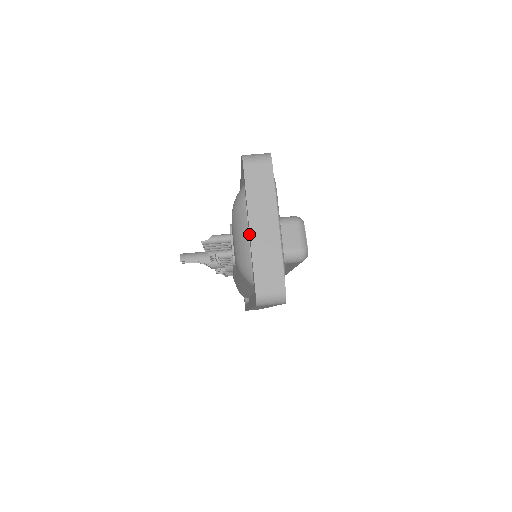
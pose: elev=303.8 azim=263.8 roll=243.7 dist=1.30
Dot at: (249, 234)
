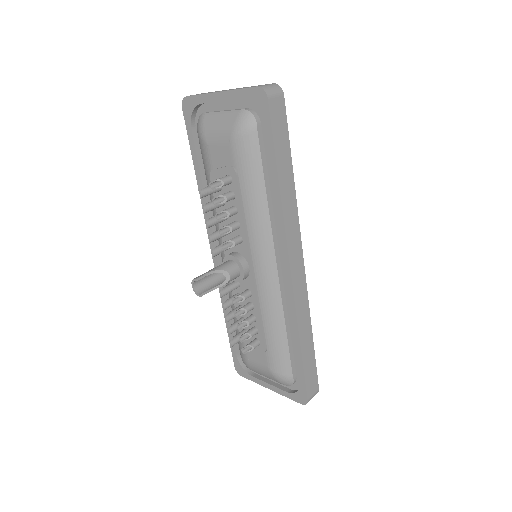
Dot at: (223, 97)
